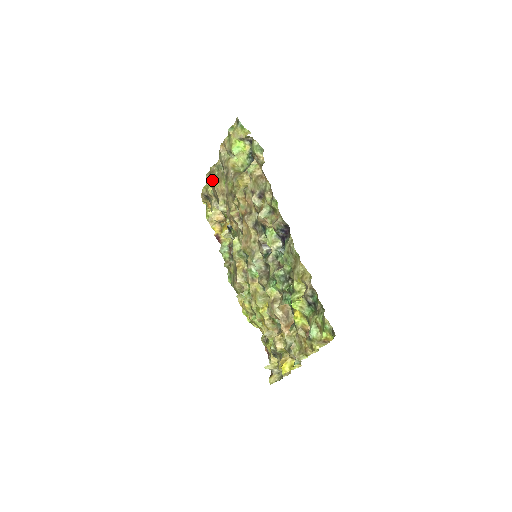
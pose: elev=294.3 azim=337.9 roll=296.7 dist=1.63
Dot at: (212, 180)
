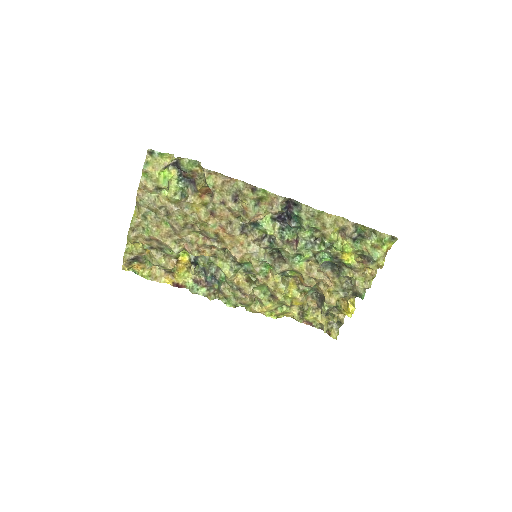
Dot at: (143, 234)
